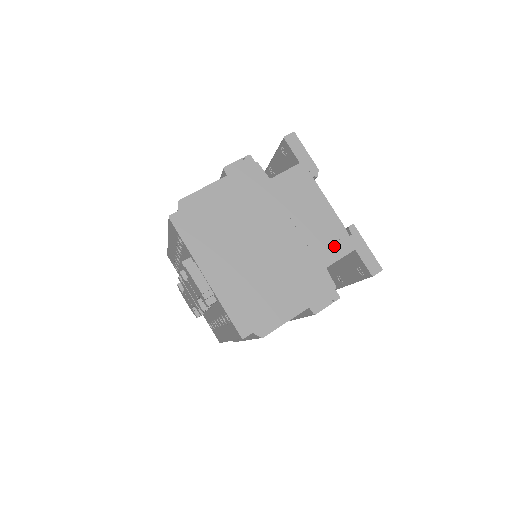
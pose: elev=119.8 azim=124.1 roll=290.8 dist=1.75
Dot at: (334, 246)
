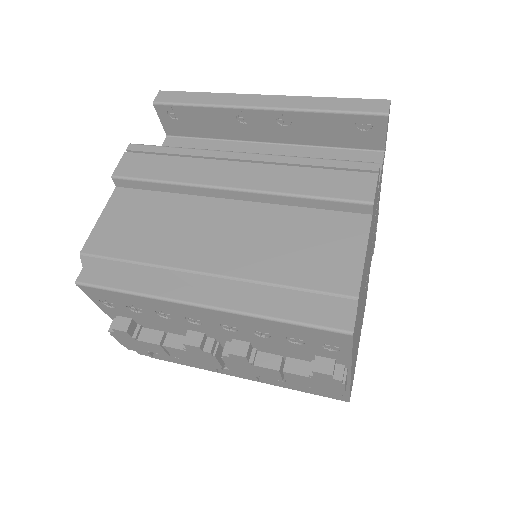
Dot at: occluded
